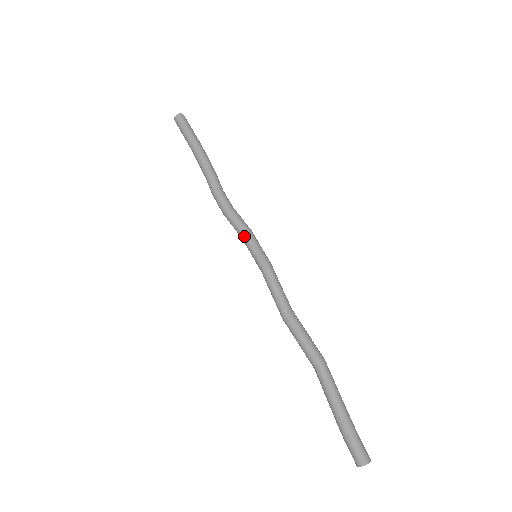
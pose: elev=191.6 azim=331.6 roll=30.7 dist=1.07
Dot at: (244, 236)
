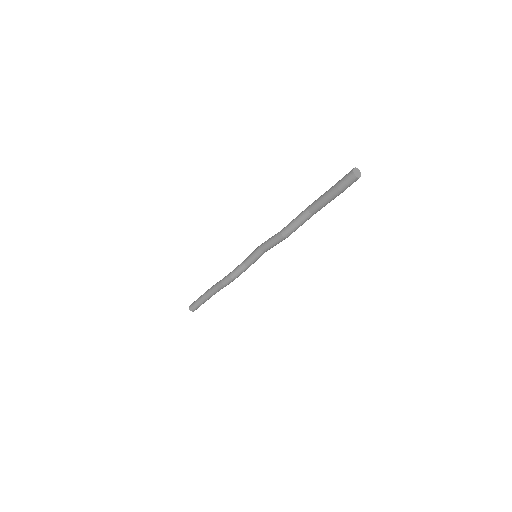
Dot at: (244, 261)
